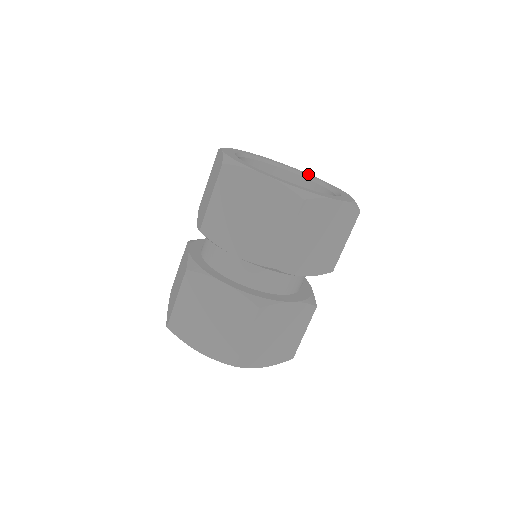
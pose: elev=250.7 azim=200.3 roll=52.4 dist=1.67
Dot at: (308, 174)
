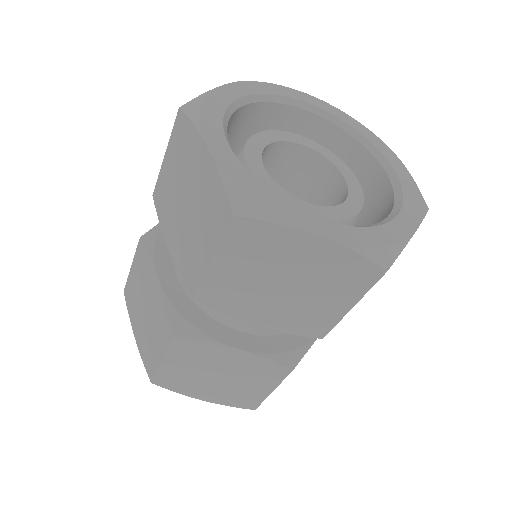
Dot at: (396, 161)
